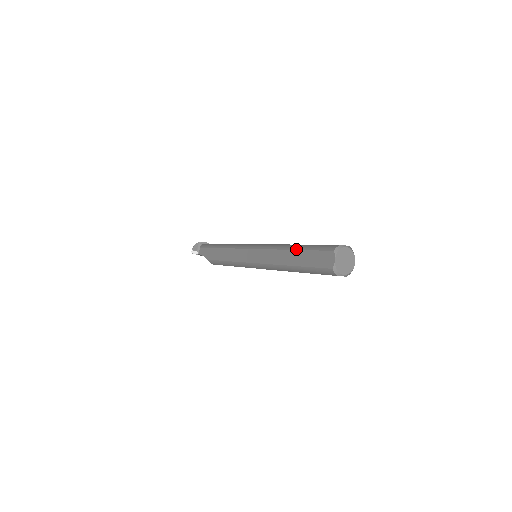
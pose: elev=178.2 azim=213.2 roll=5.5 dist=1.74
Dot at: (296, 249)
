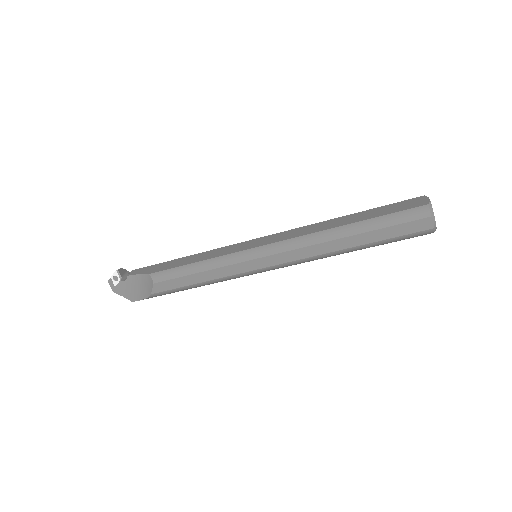
Dot at: occluded
